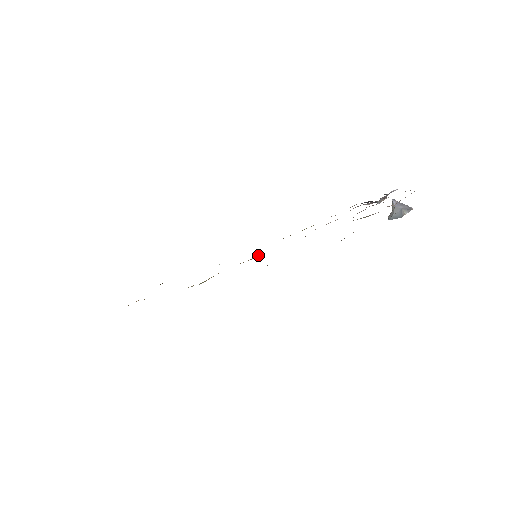
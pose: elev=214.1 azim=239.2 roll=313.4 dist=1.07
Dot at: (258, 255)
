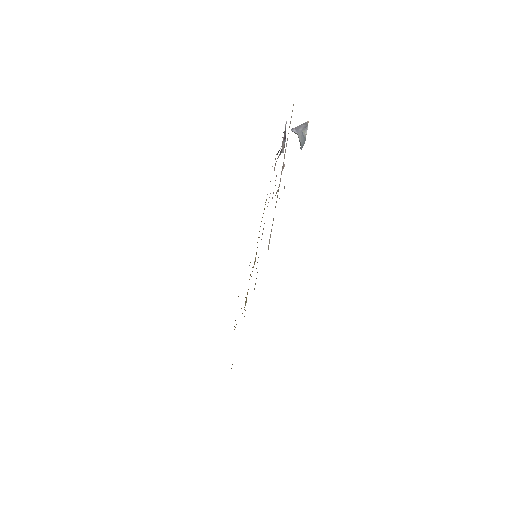
Dot at: occluded
